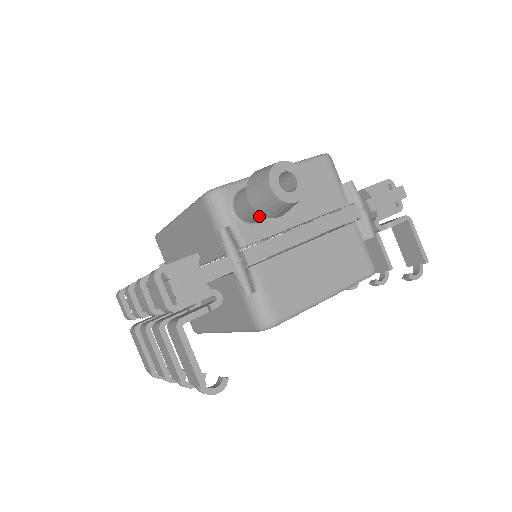
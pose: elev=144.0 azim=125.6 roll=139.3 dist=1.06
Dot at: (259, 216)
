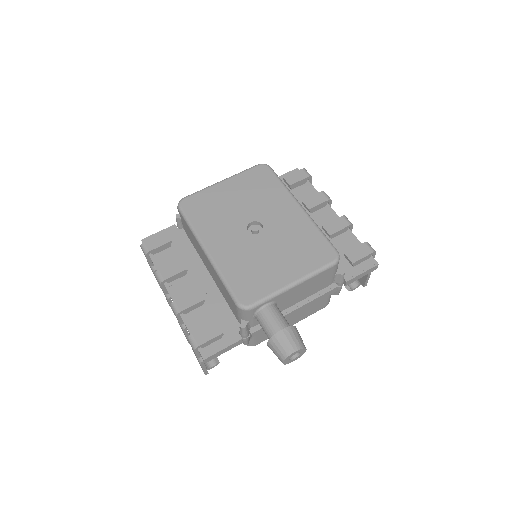
Dot at: occluded
